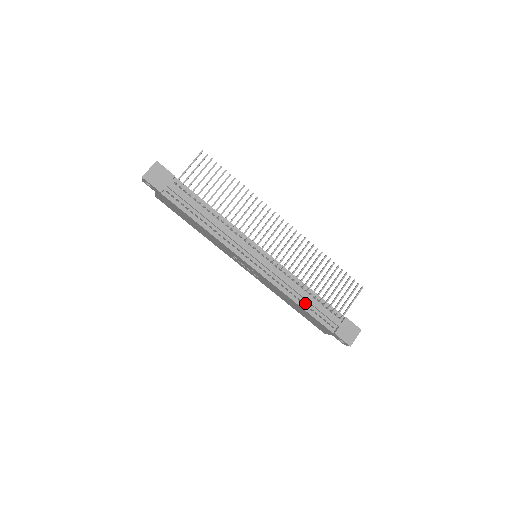
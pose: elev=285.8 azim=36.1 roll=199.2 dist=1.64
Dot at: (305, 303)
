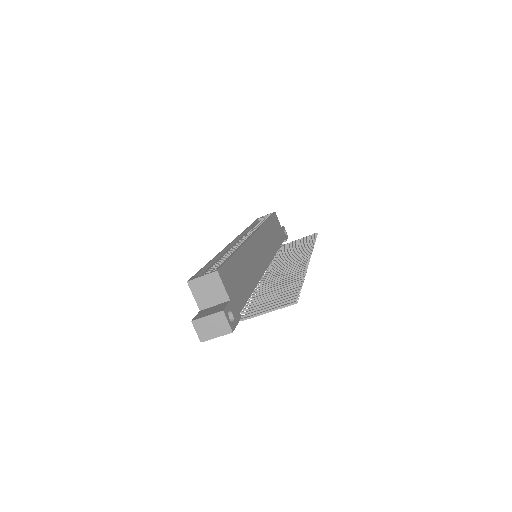
Dot at: occluded
